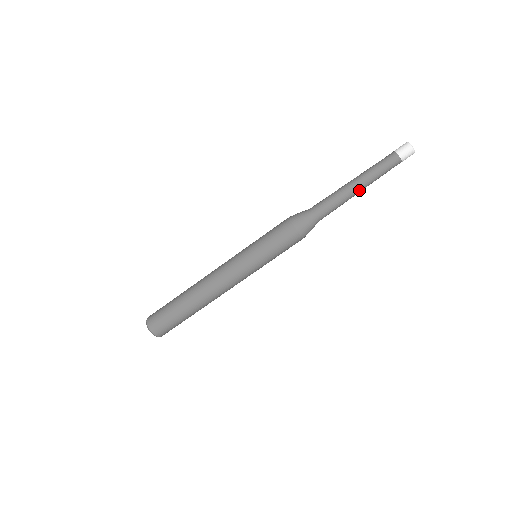
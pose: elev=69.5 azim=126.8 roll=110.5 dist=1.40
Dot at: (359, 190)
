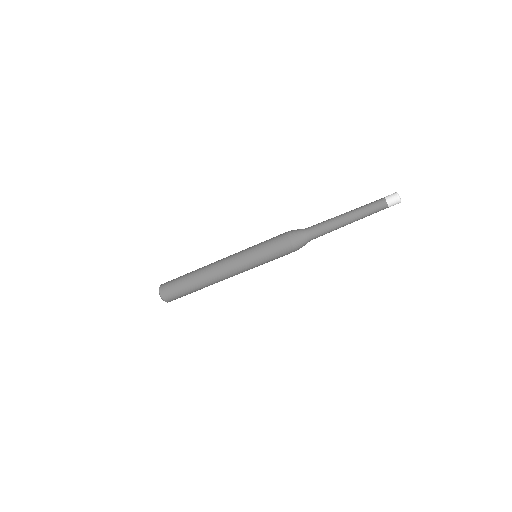
Dot at: (348, 221)
